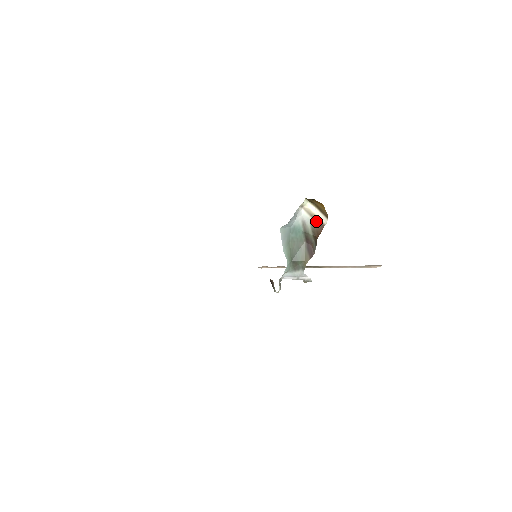
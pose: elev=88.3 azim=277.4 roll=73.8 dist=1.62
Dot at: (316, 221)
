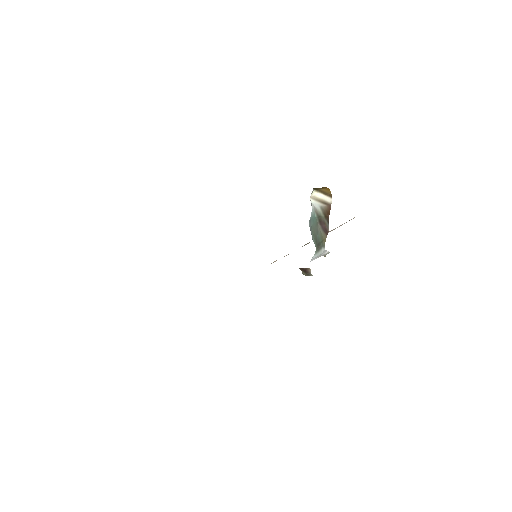
Dot at: (324, 204)
